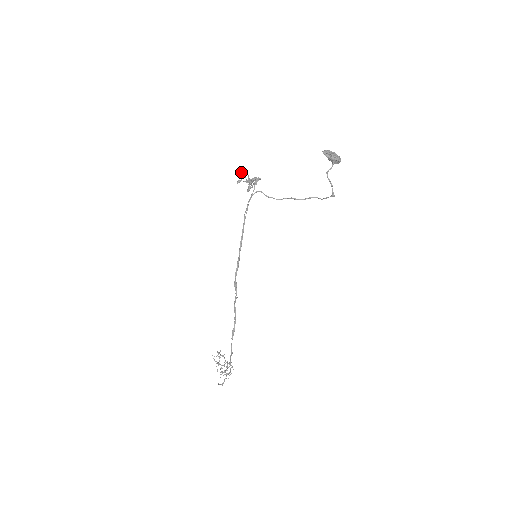
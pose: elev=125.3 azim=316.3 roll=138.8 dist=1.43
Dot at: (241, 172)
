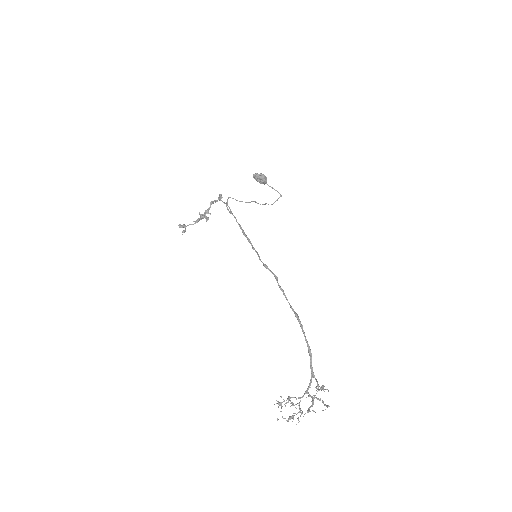
Dot at: (181, 225)
